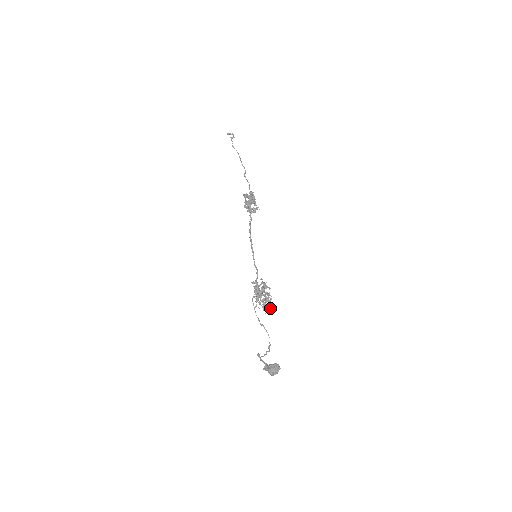
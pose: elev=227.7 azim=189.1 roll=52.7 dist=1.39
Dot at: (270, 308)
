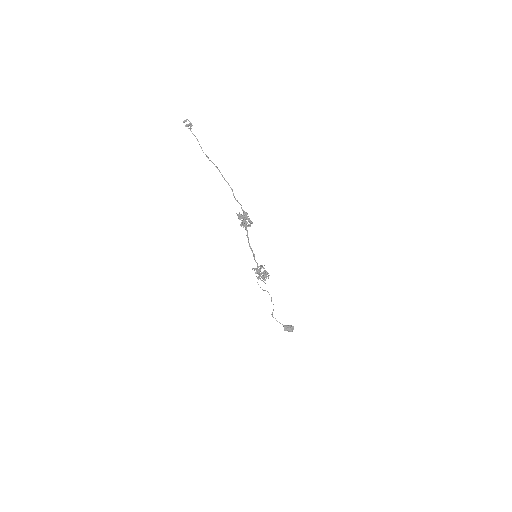
Dot at: occluded
